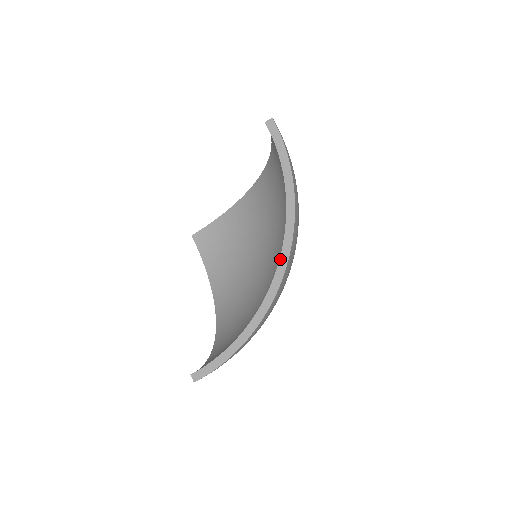
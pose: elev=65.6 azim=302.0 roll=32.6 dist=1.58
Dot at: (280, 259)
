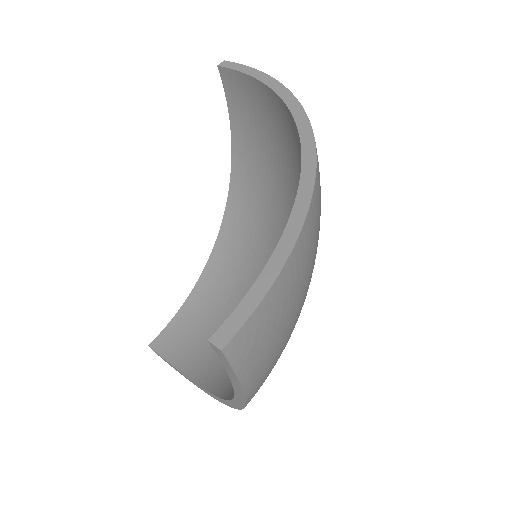
Dot at: (299, 131)
